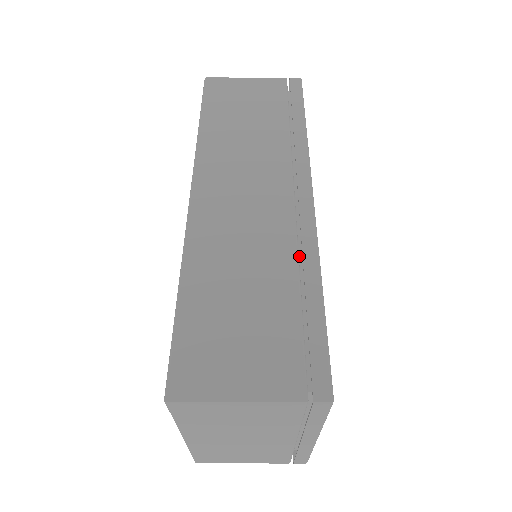
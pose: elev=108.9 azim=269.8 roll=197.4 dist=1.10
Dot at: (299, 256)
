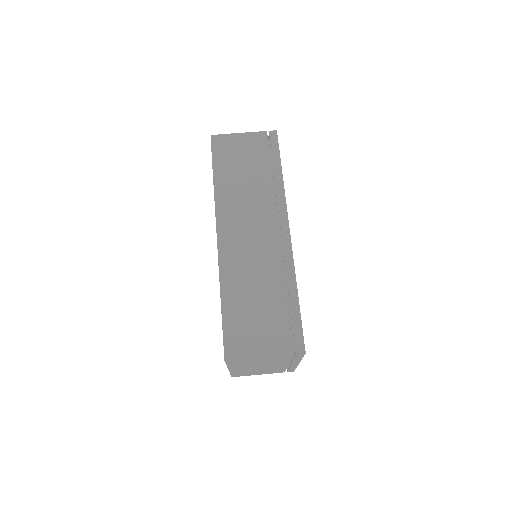
Dot at: (284, 271)
